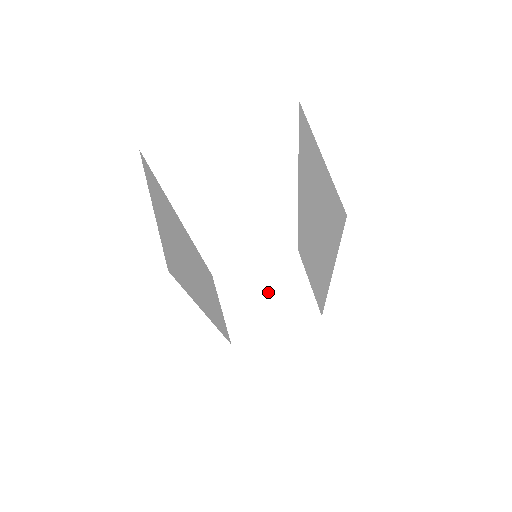
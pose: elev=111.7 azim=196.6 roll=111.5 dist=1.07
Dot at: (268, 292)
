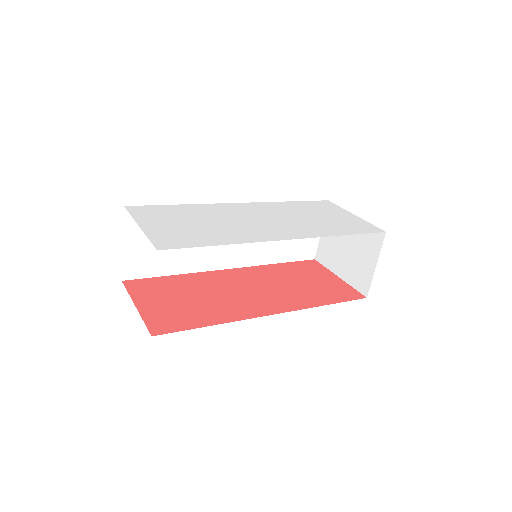
Dot at: (349, 246)
